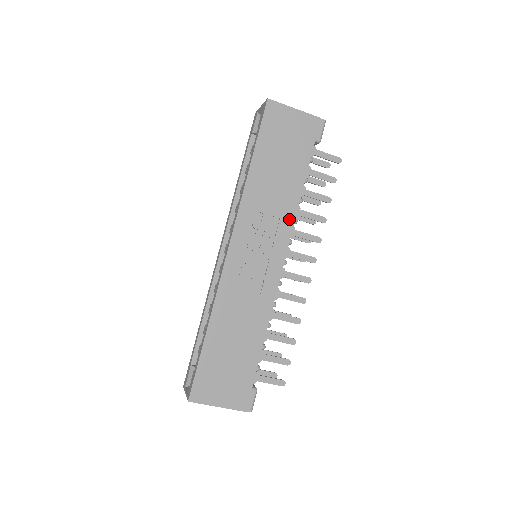
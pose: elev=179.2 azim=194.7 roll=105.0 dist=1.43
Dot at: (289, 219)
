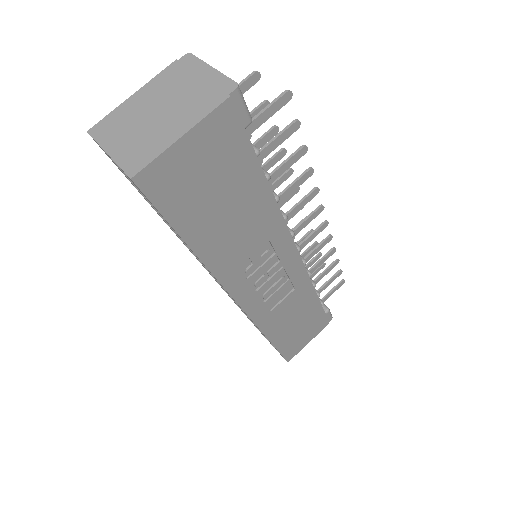
Dot at: (279, 229)
